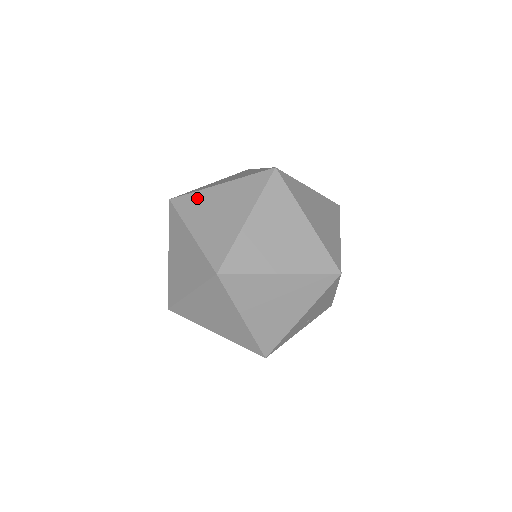
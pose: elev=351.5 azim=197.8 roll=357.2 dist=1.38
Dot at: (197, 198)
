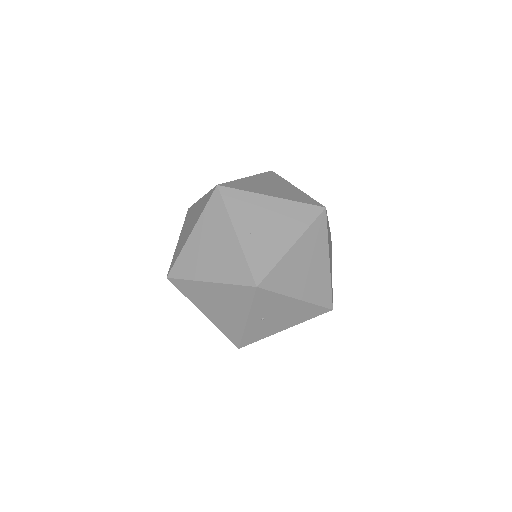
Dot at: occluded
